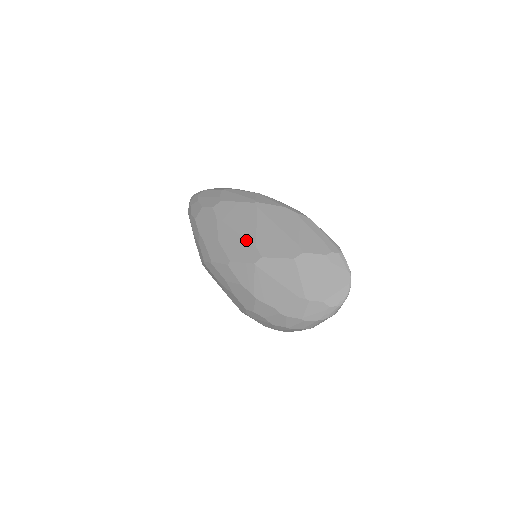
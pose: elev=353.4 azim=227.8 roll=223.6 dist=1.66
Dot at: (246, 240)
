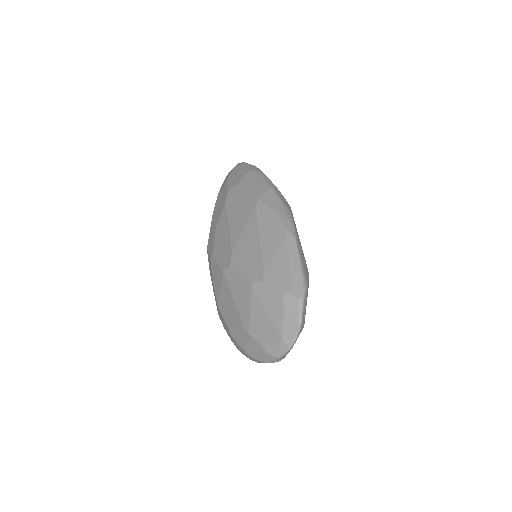
Dot at: (230, 240)
